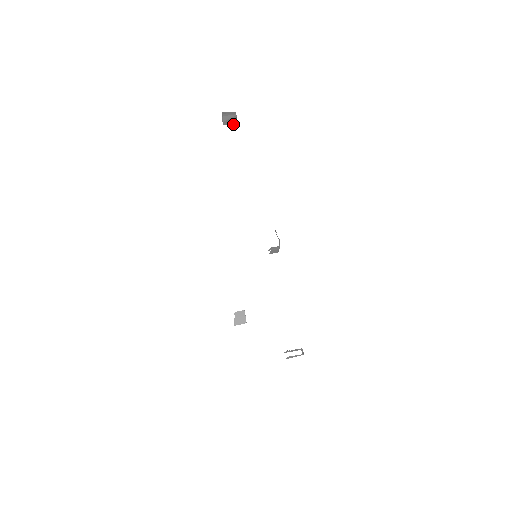
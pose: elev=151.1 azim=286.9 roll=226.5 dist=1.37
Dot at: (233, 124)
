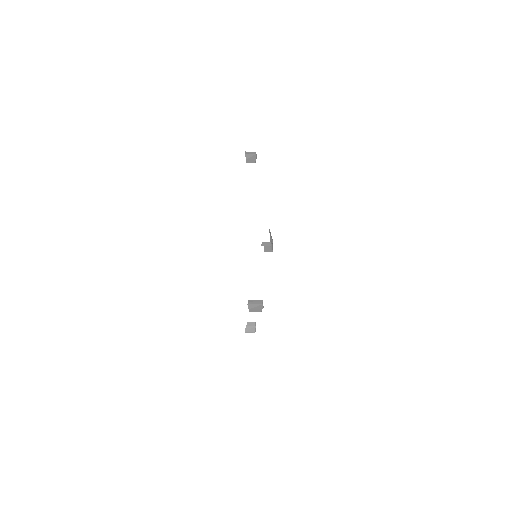
Dot at: occluded
